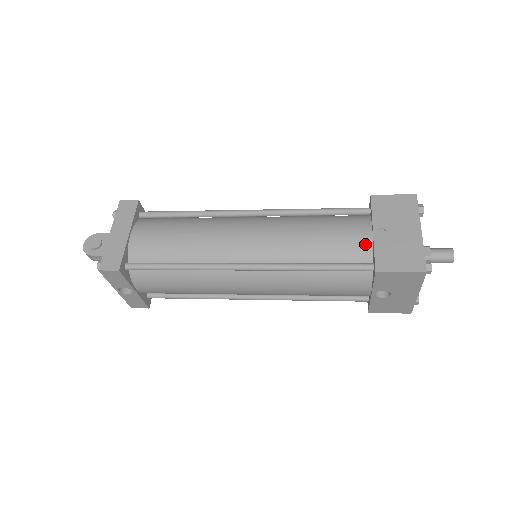
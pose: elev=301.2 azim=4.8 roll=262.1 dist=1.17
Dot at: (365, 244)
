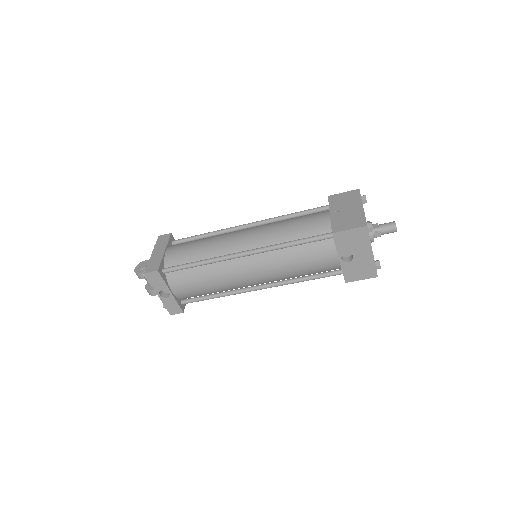
Dot at: (325, 222)
